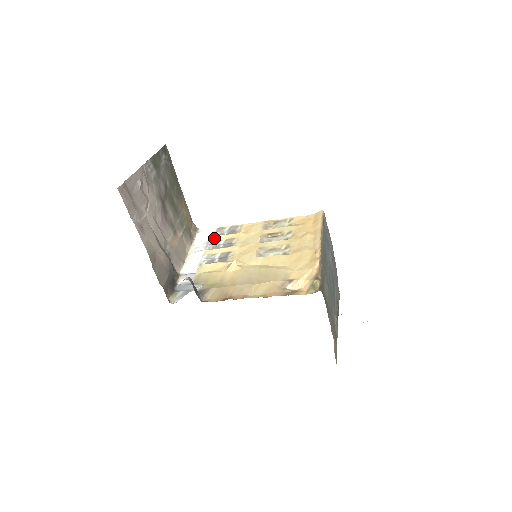
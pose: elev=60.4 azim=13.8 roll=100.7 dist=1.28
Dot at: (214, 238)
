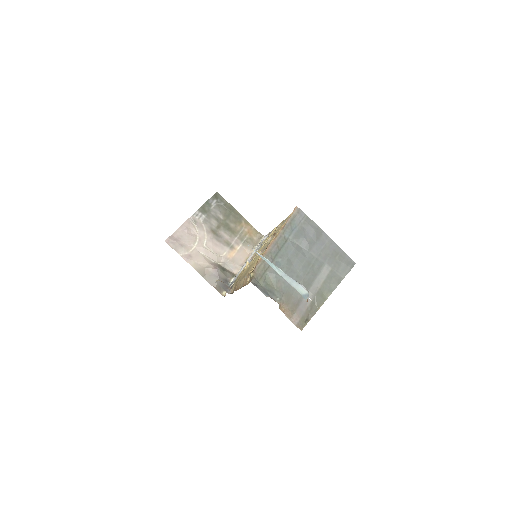
Dot at: occluded
